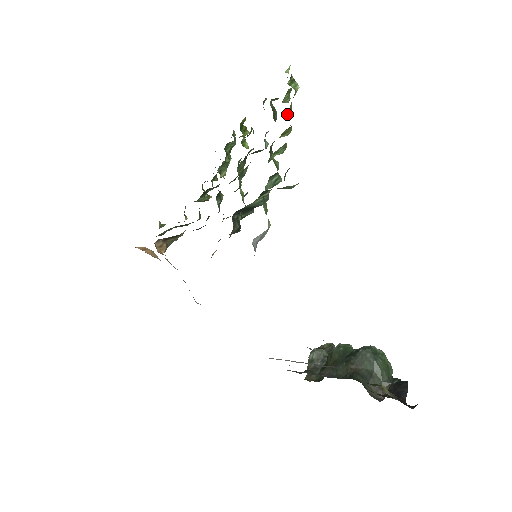
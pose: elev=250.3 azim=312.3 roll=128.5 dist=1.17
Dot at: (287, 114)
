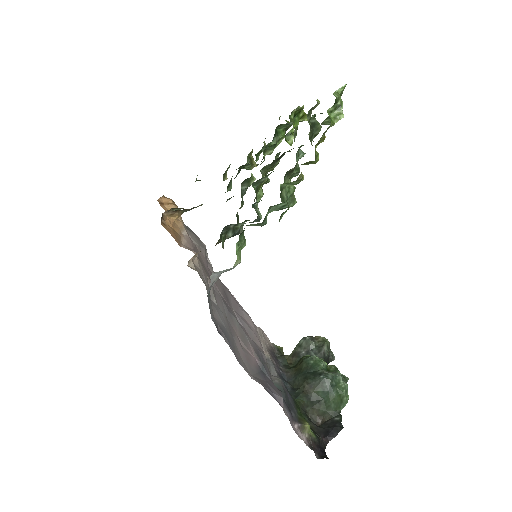
Dot at: (316, 144)
